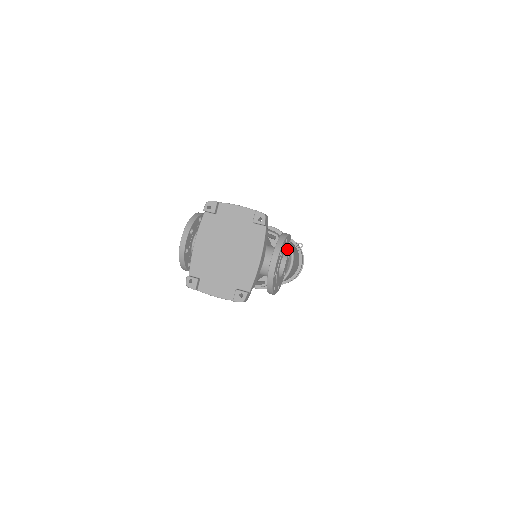
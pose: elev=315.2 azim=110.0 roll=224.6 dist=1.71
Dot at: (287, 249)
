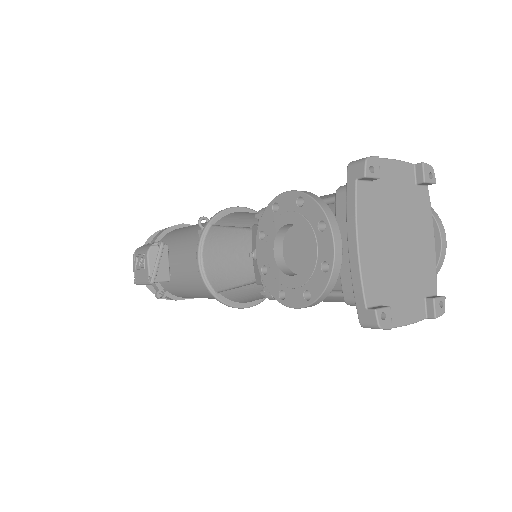
Dot at: occluded
